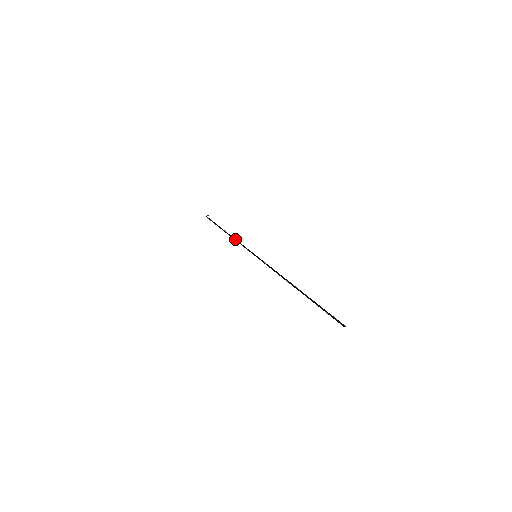
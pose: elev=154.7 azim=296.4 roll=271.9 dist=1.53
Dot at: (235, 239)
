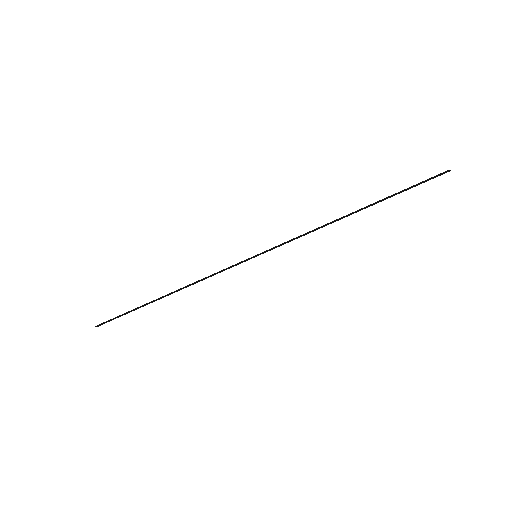
Dot at: (196, 281)
